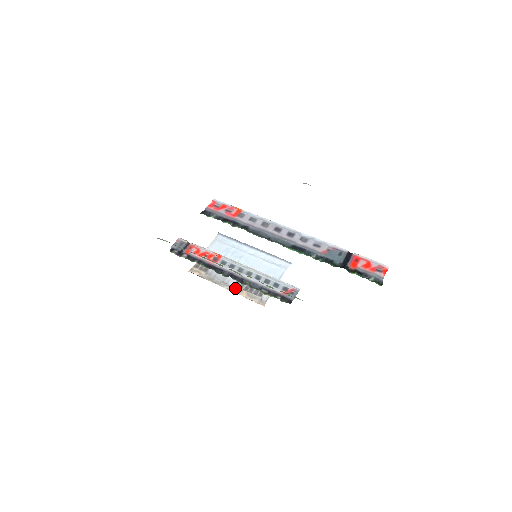
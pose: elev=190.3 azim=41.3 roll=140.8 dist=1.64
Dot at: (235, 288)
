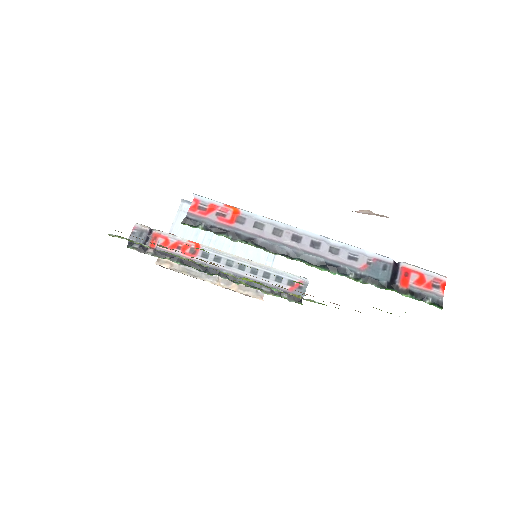
Dot at: (221, 280)
